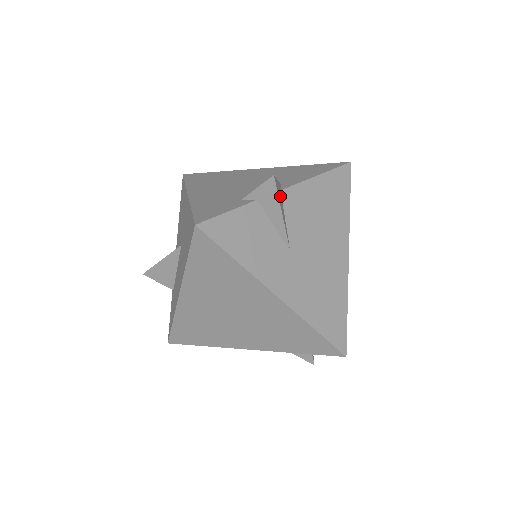
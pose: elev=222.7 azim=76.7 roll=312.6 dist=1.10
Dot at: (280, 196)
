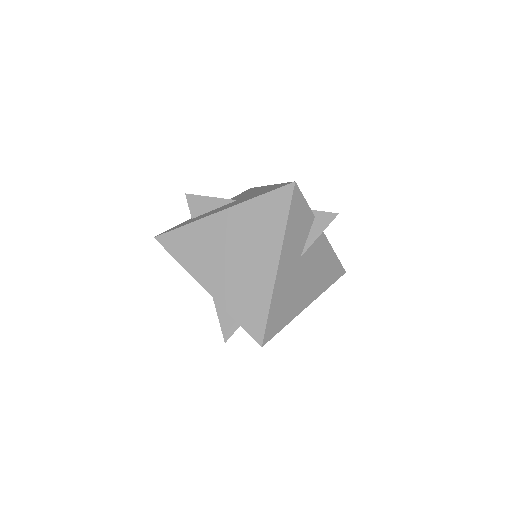
Dot at: occluded
